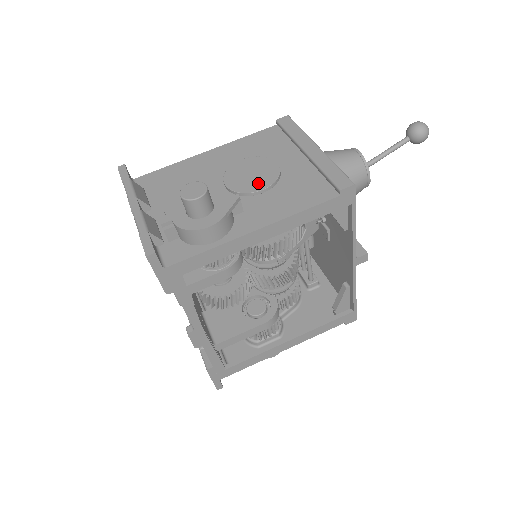
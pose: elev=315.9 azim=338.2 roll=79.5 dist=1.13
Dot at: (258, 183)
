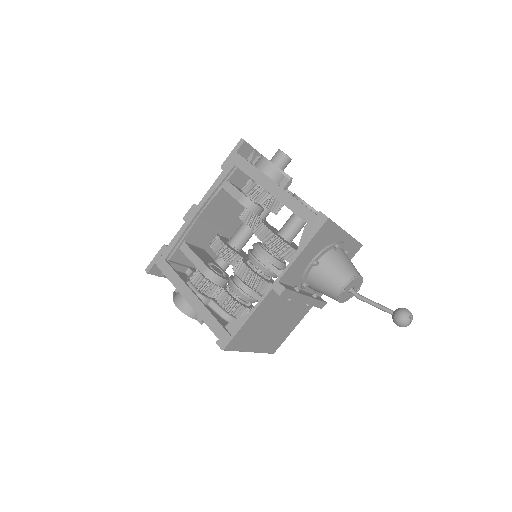
Dot at: occluded
